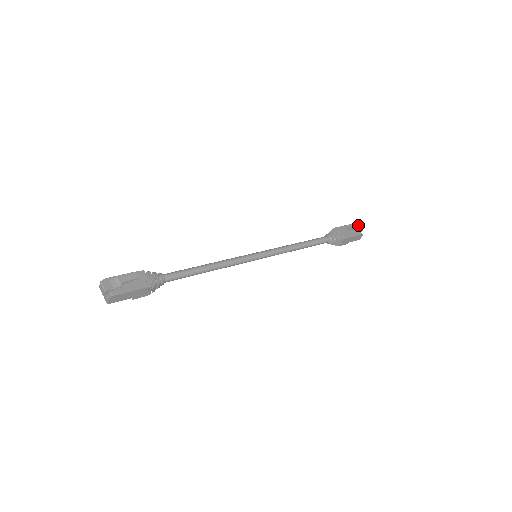
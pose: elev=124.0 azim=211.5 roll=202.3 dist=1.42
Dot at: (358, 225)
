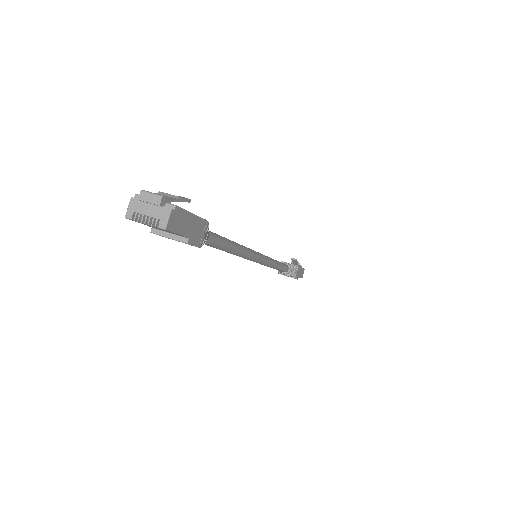
Dot at: occluded
